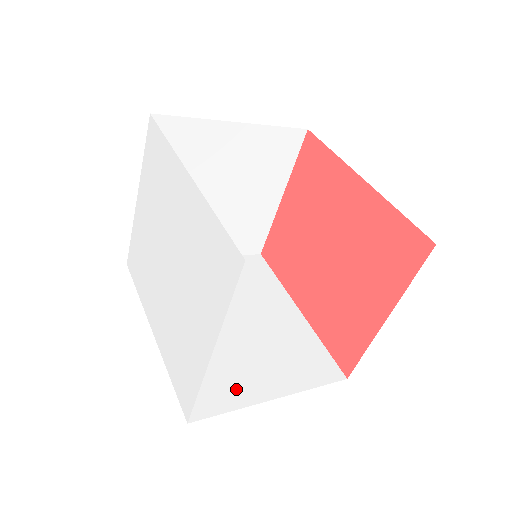
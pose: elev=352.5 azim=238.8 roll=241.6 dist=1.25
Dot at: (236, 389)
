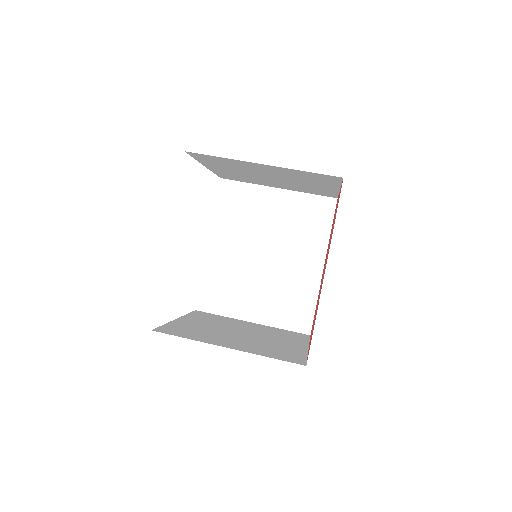
Dot at: (233, 305)
